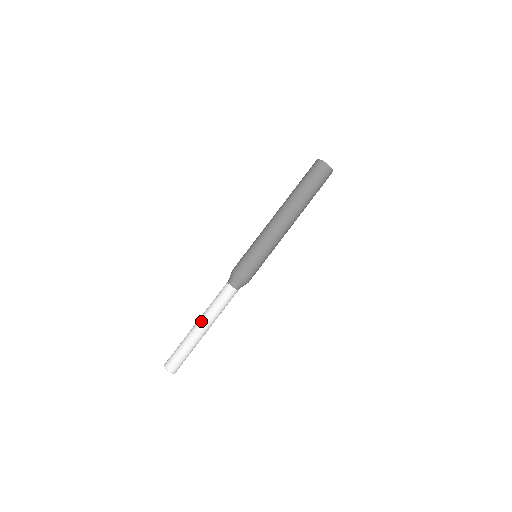
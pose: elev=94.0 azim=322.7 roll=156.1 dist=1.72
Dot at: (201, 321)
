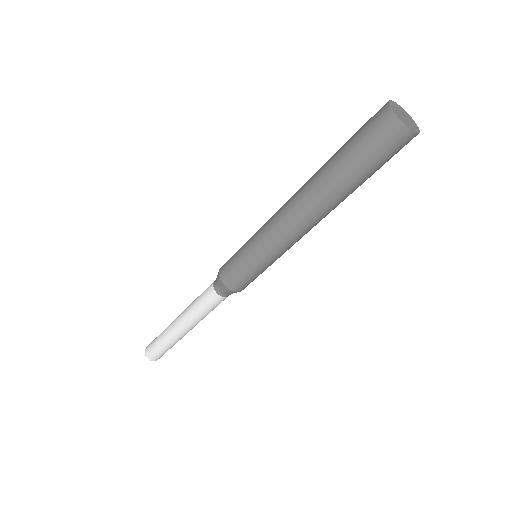
Dot at: (187, 328)
